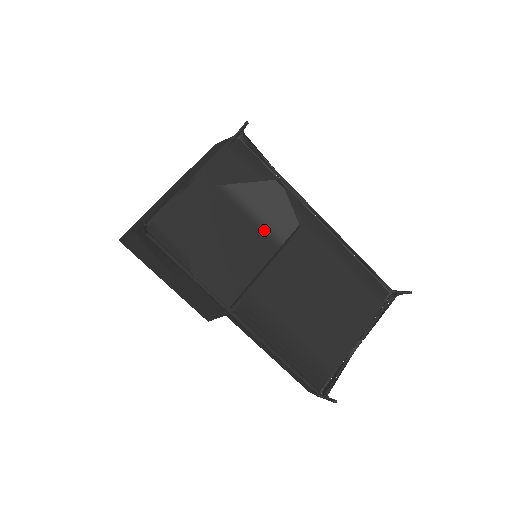
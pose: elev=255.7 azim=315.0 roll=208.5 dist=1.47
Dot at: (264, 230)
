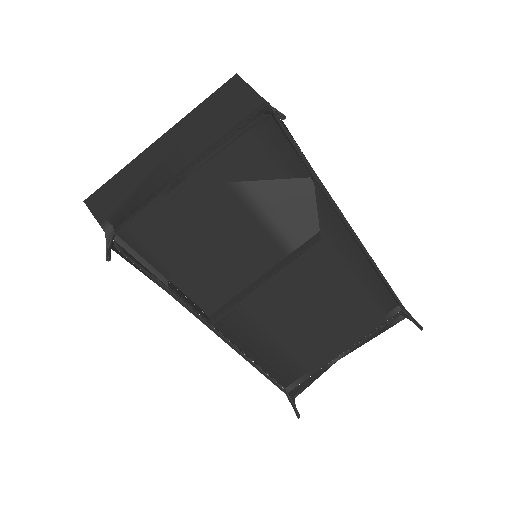
Dot at: (273, 235)
